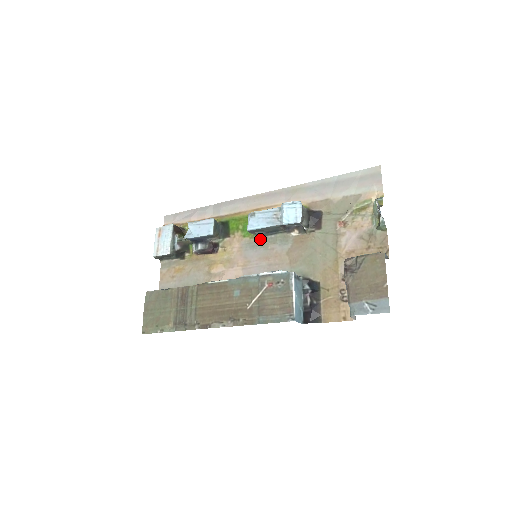
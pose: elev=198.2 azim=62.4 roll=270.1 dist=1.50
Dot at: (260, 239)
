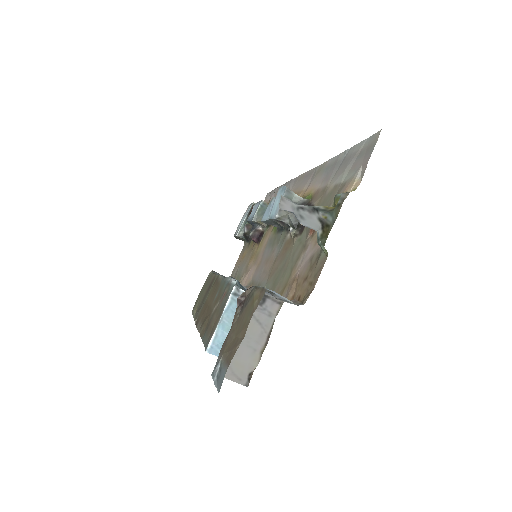
Dot at: (276, 235)
